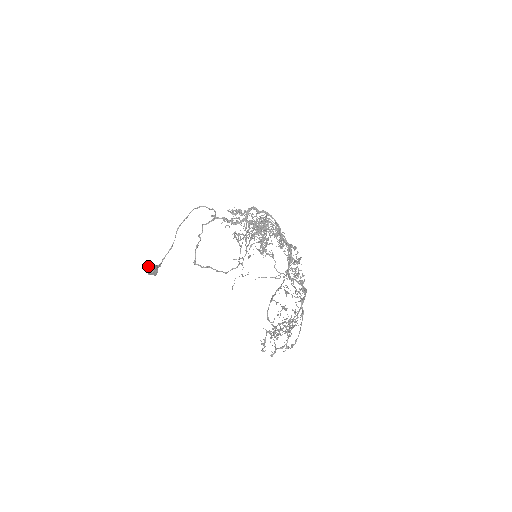
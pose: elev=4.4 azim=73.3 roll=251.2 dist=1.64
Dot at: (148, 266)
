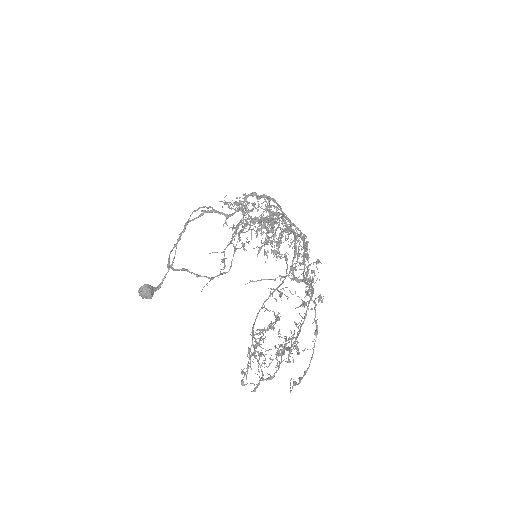
Dot at: (140, 287)
